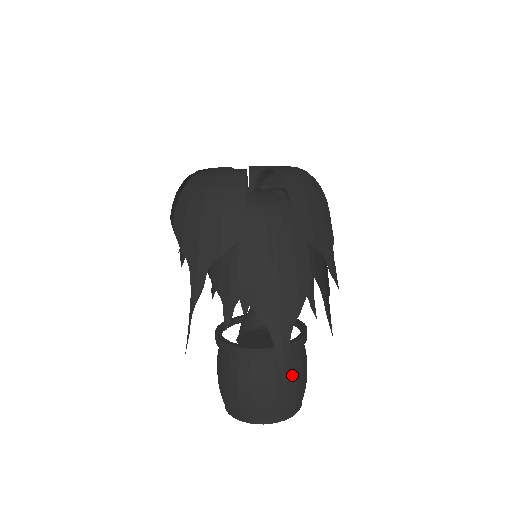
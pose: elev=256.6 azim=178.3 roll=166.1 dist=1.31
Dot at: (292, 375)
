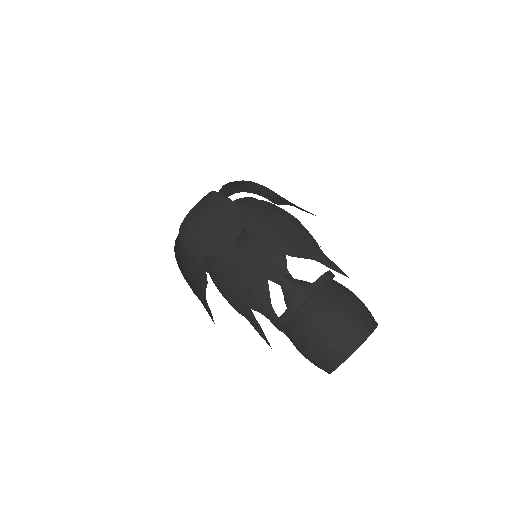
Dot at: (347, 293)
